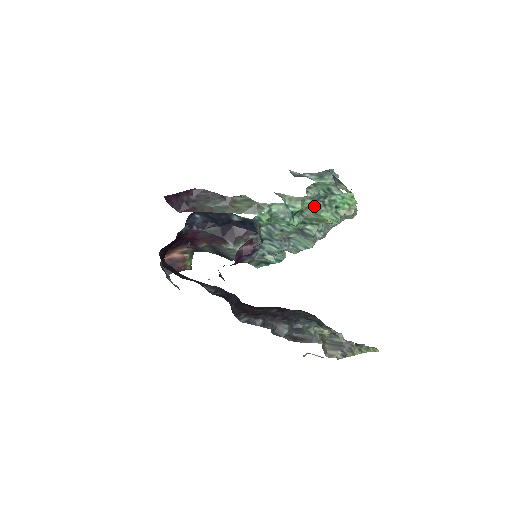
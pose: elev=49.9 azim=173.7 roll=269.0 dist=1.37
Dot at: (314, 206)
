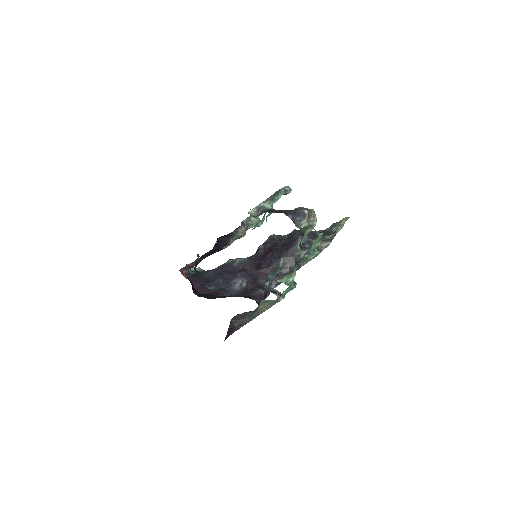
Dot at: (300, 262)
